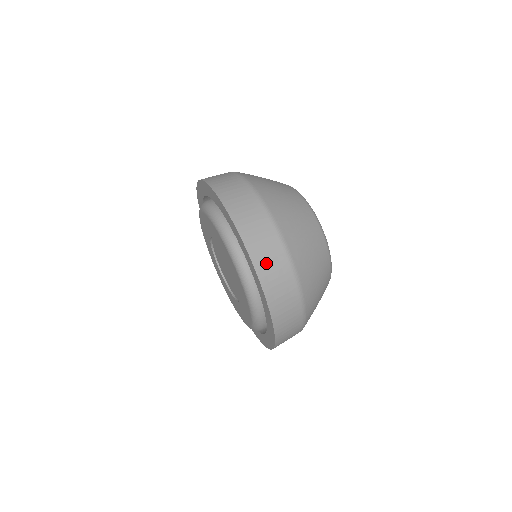
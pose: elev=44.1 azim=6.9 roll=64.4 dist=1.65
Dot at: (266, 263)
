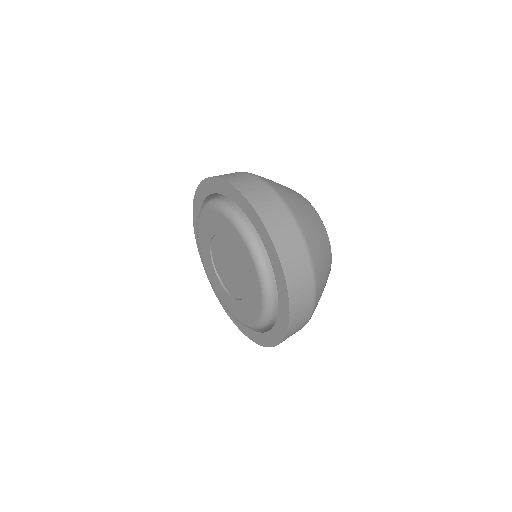
Dot at: (263, 204)
